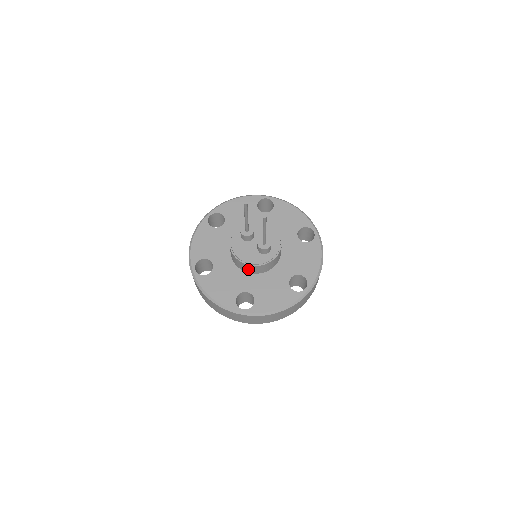
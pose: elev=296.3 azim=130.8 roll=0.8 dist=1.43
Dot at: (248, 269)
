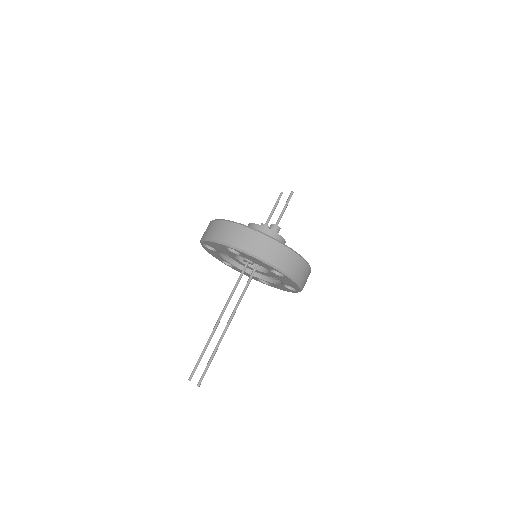
Dot at: occluded
